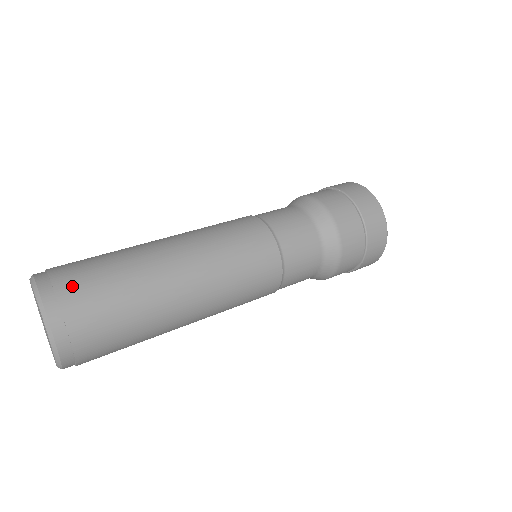
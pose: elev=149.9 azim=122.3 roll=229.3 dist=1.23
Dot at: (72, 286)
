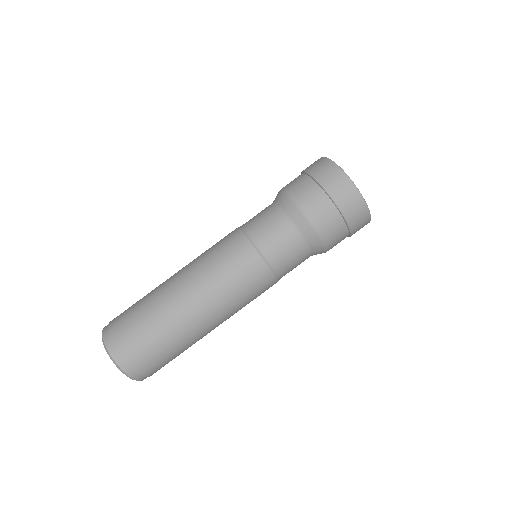
Dot at: (155, 371)
